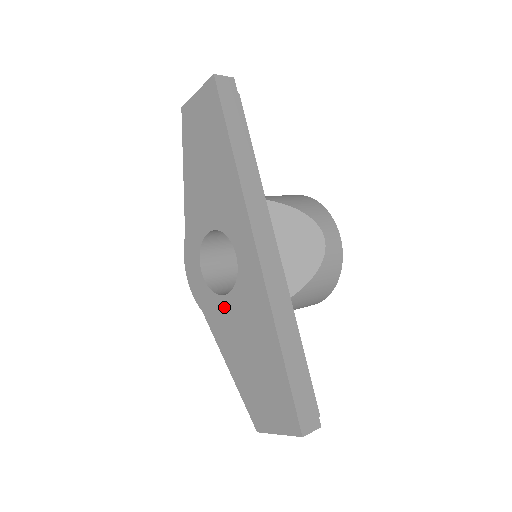
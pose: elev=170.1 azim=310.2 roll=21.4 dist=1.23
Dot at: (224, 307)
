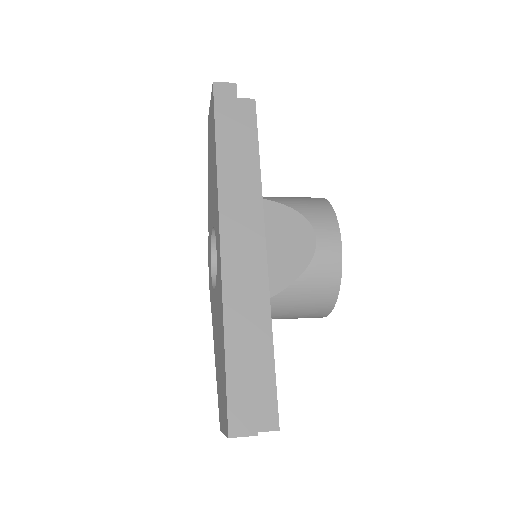
Dot at: (214, 302)
